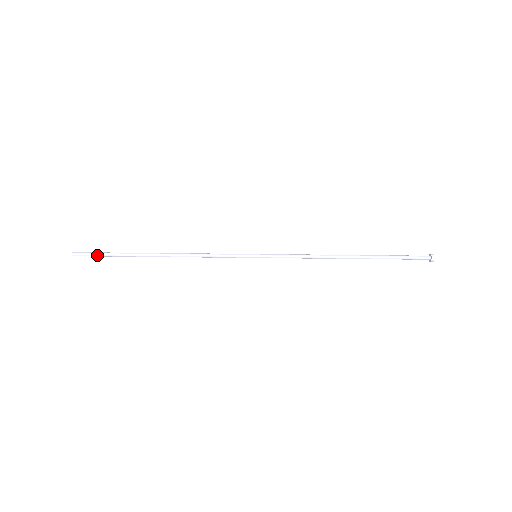
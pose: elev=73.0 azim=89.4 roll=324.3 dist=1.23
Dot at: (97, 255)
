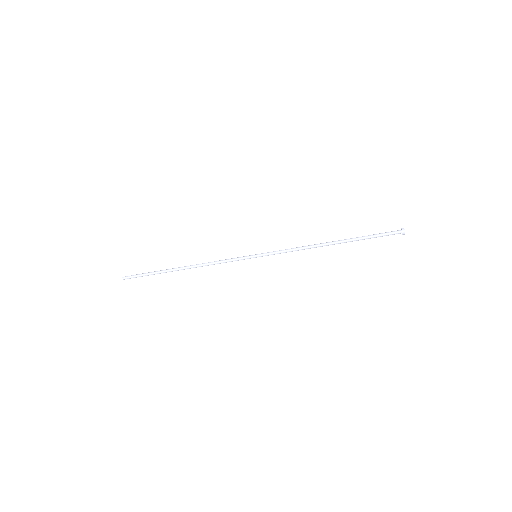
Dot at: (140, 276)
